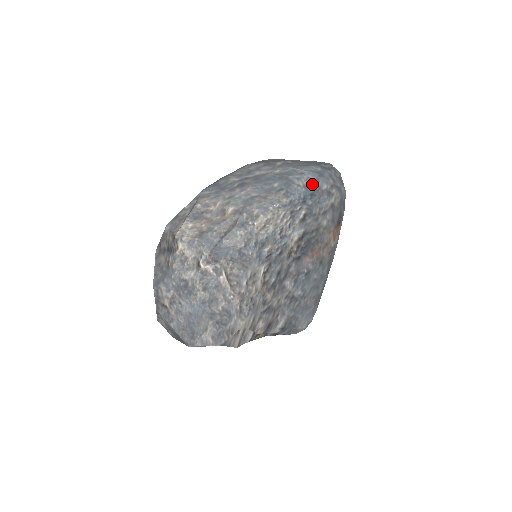
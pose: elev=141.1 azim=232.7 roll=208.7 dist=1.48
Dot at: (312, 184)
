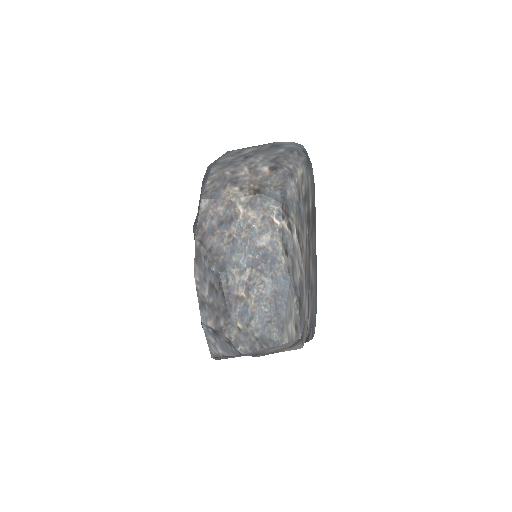
Dot at: (305, 151)
